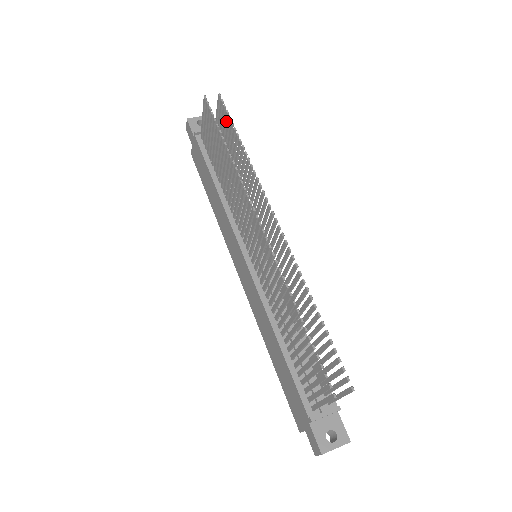
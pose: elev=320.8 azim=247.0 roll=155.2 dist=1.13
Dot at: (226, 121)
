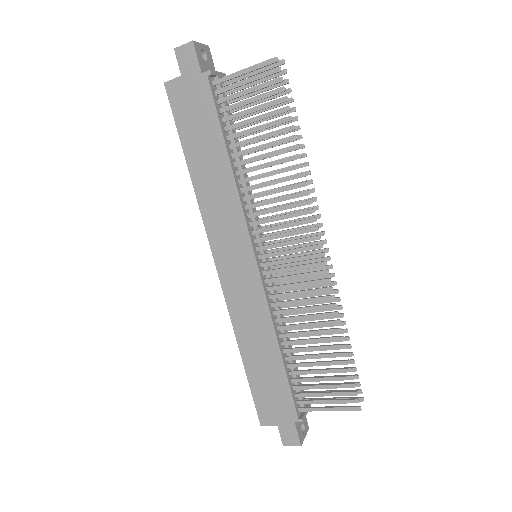
Dot at: (278, 96)
